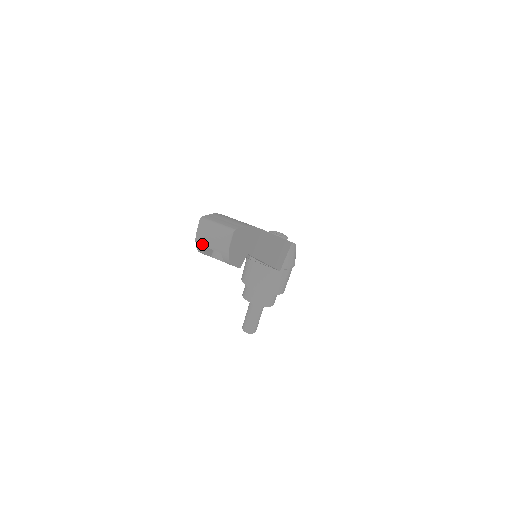
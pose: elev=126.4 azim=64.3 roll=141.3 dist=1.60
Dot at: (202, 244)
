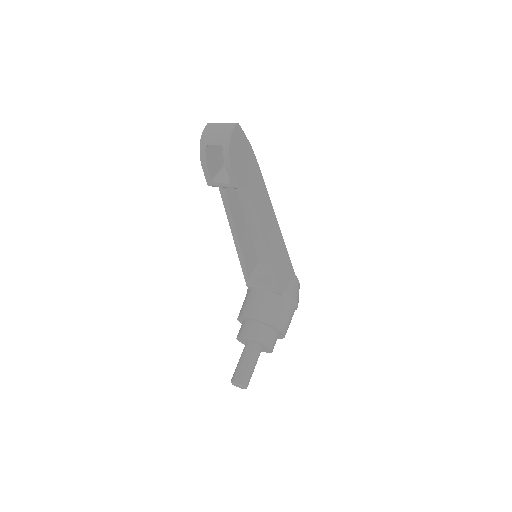
Dot at: (206, 143)
